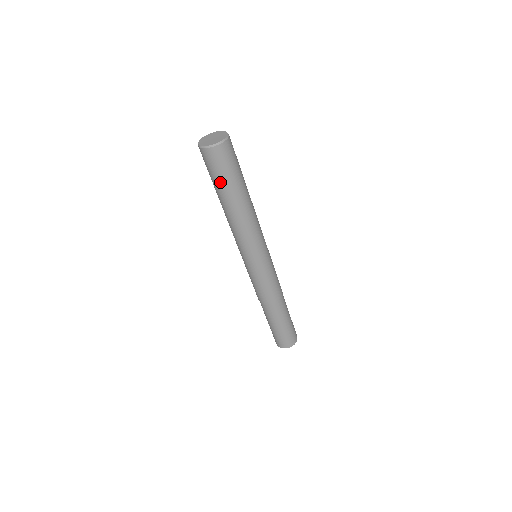
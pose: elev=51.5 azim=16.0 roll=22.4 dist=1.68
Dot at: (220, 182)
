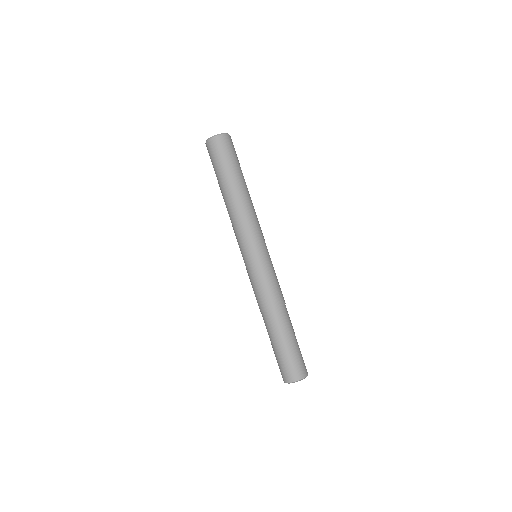
Dot at: (221, 168)
